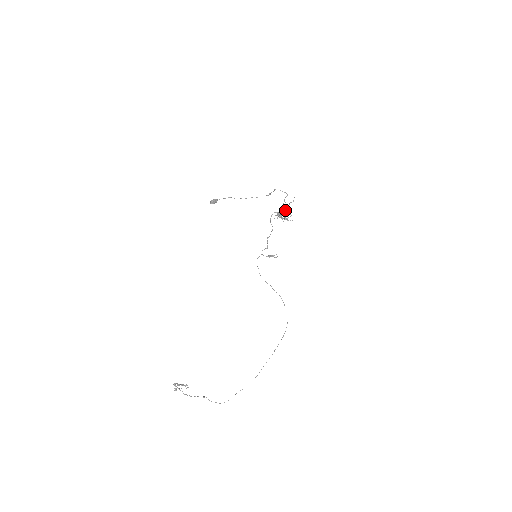
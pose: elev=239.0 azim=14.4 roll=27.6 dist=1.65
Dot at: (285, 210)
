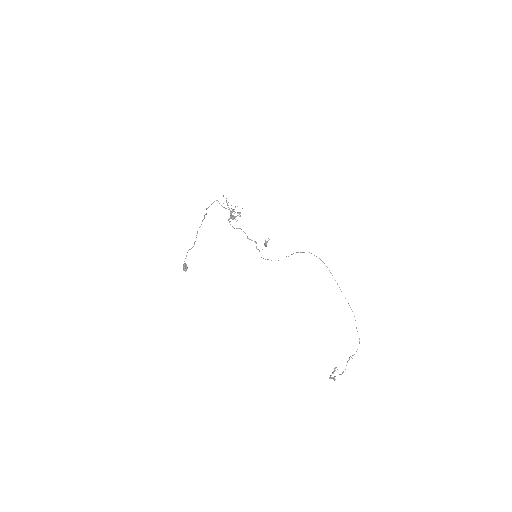
Dot at: (232, 210)
